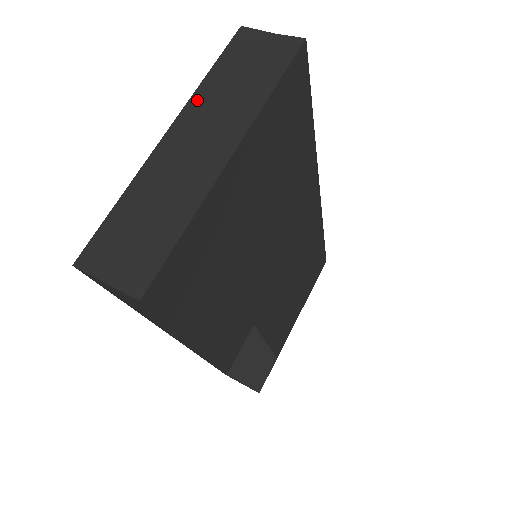
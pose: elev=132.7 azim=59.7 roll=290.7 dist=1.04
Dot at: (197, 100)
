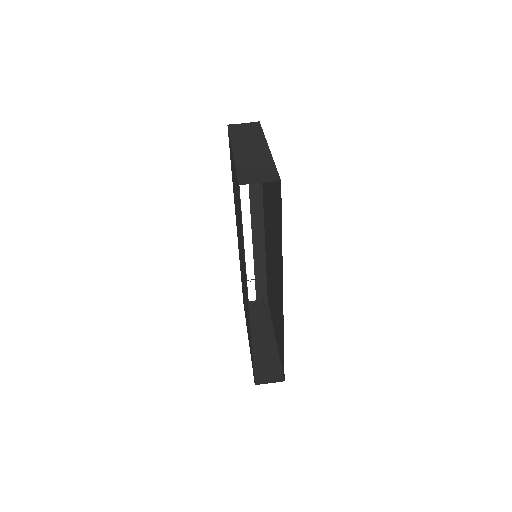
Dot at: (235, 142)
